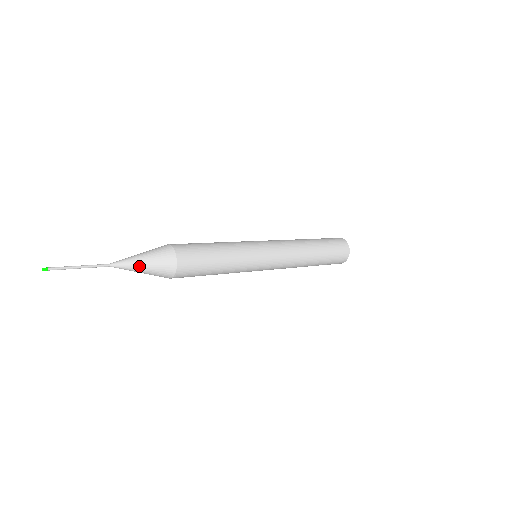
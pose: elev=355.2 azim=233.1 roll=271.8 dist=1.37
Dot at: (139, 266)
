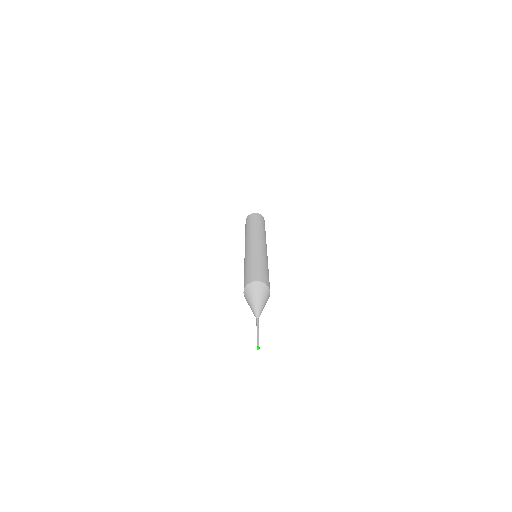
Dot at: occluded
